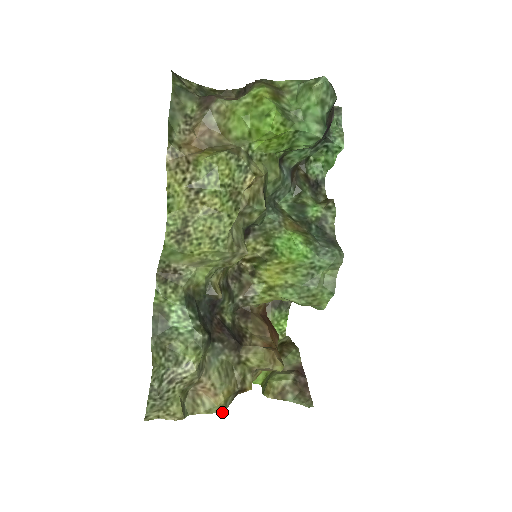
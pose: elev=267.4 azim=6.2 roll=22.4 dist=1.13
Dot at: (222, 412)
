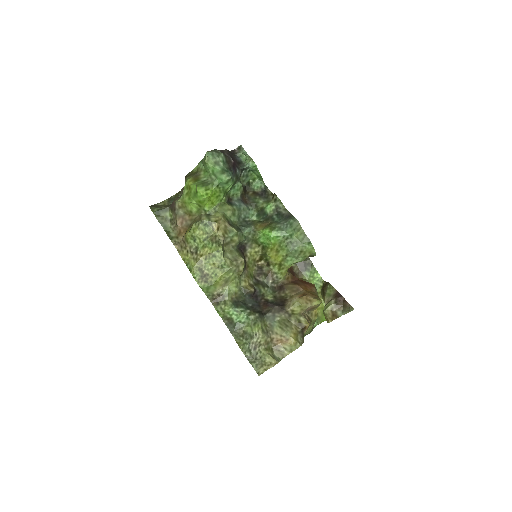
Dot at: occluded
